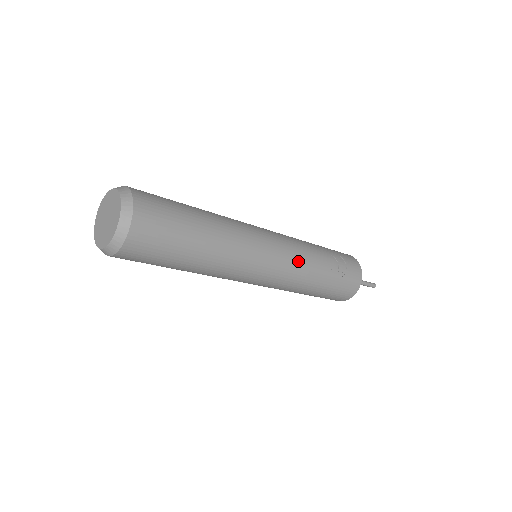
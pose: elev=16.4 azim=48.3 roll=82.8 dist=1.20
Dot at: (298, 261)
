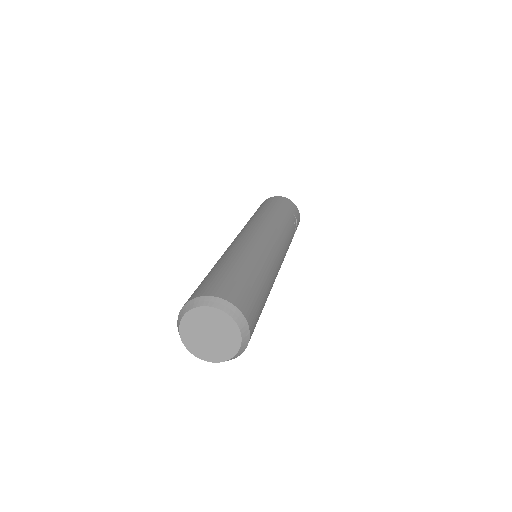
Dot at: occluded
